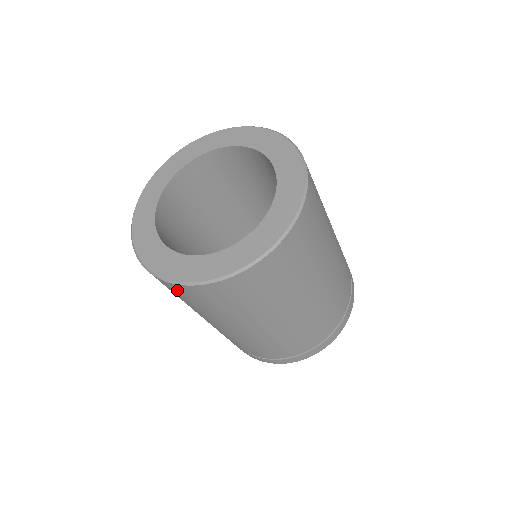
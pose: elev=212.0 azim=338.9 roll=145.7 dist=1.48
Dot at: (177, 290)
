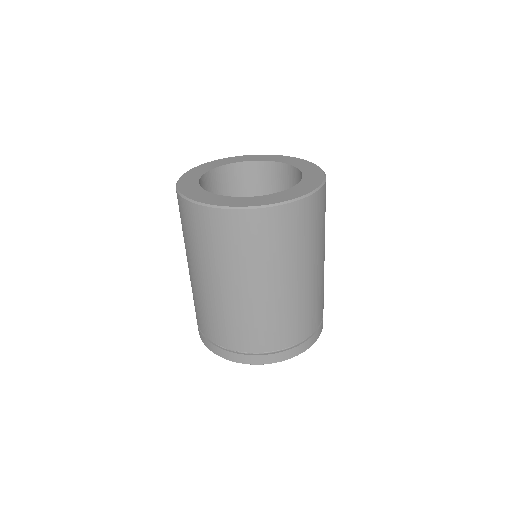
Dot at: occluded
